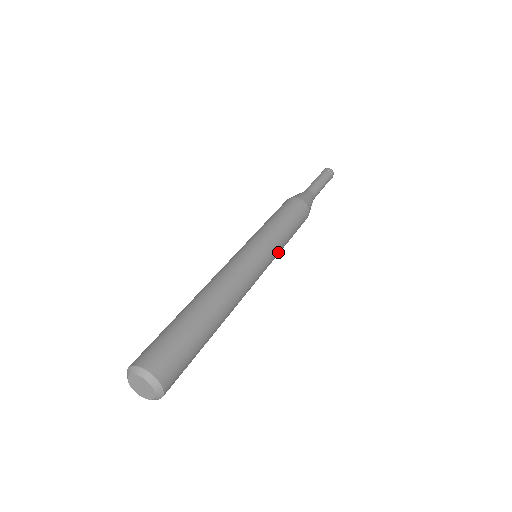
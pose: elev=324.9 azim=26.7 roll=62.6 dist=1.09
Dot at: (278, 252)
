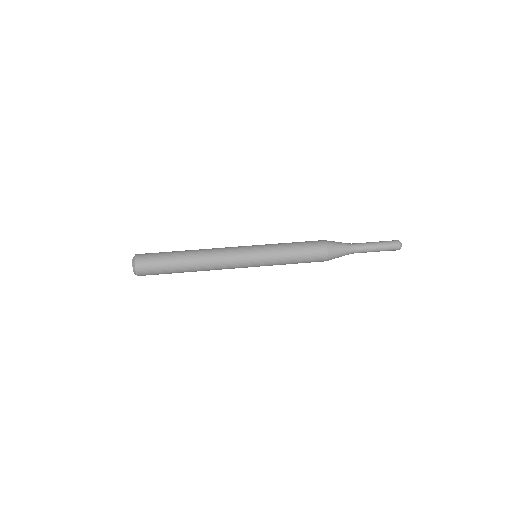
Dot at: (270, 262)
